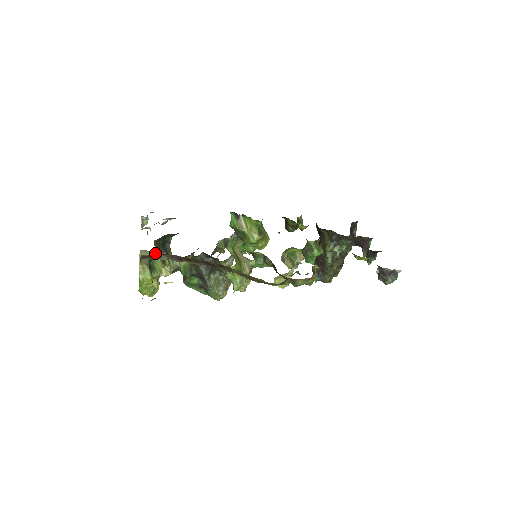
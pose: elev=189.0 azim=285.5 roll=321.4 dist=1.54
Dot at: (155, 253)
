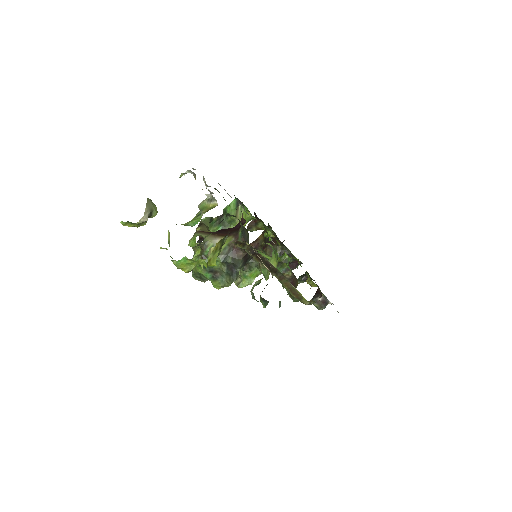
Dot at: (245, 241)
